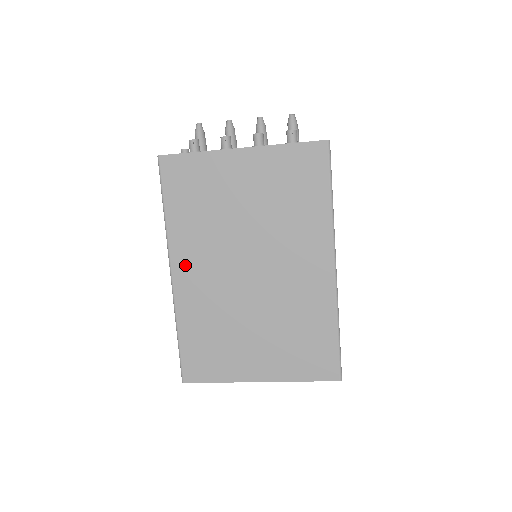
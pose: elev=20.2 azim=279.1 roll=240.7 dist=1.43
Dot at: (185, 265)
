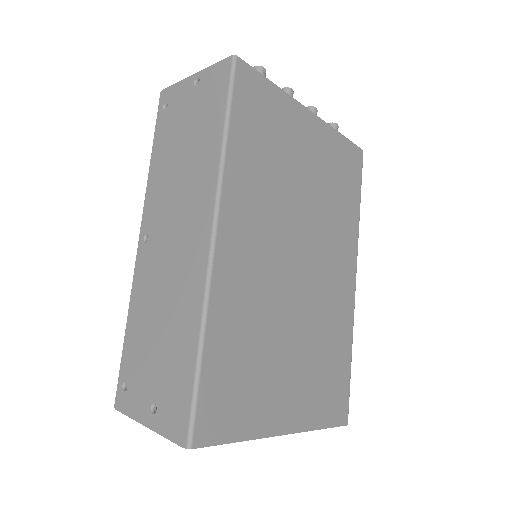
Dot at: (236, 229)
